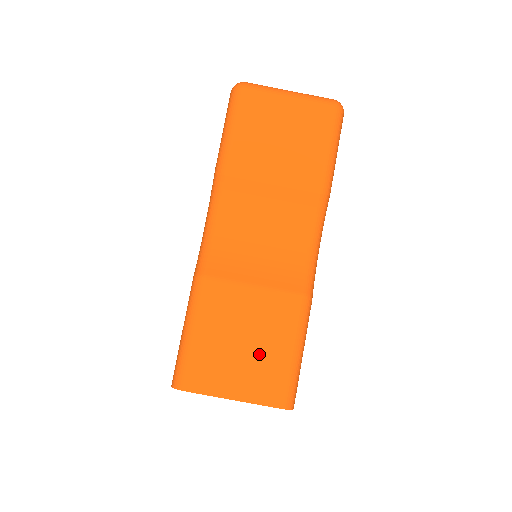
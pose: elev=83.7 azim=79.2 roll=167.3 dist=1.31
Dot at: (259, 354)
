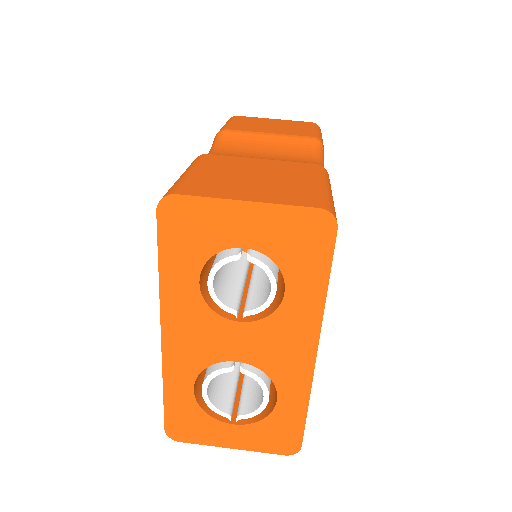
Dot at: (277, 182)
